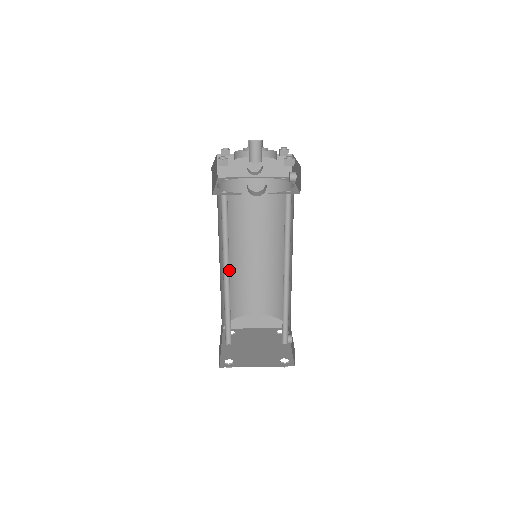
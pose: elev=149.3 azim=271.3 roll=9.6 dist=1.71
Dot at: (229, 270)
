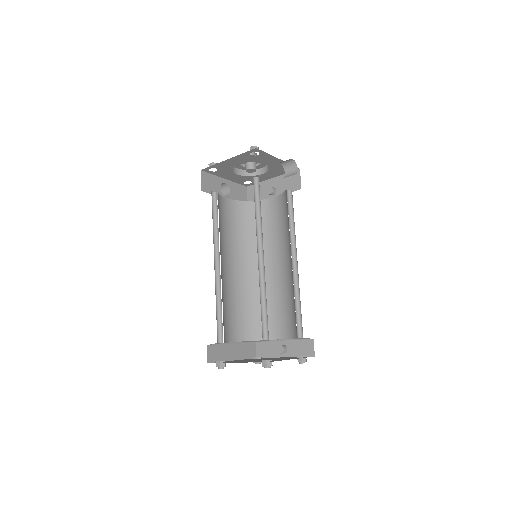
Dot at: occluded
